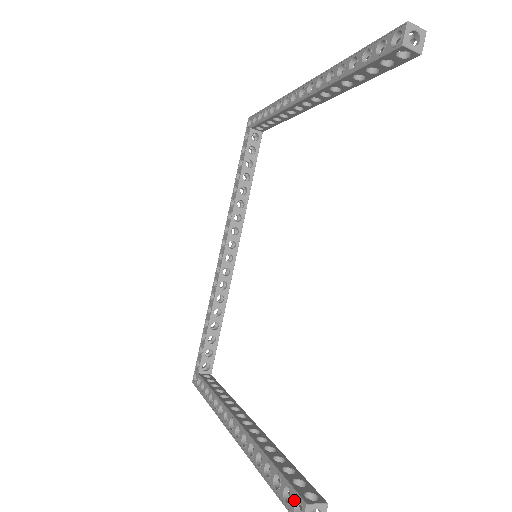
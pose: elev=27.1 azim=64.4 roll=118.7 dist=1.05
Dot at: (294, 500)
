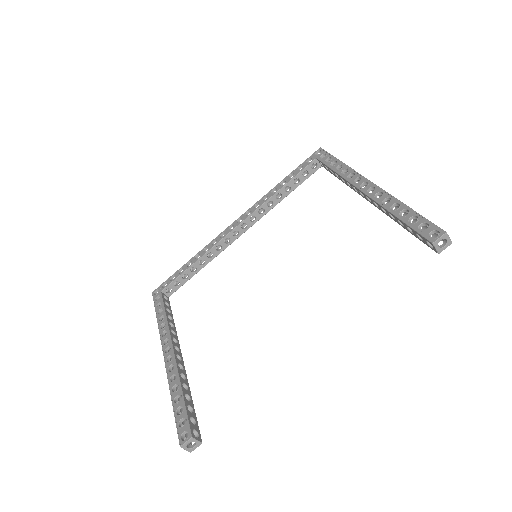
Dot at: (185, 429)
